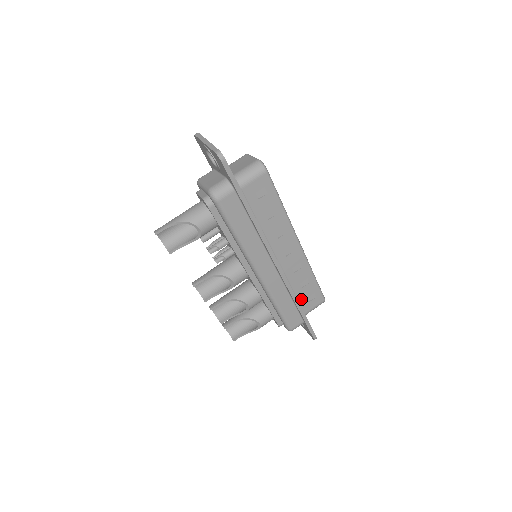
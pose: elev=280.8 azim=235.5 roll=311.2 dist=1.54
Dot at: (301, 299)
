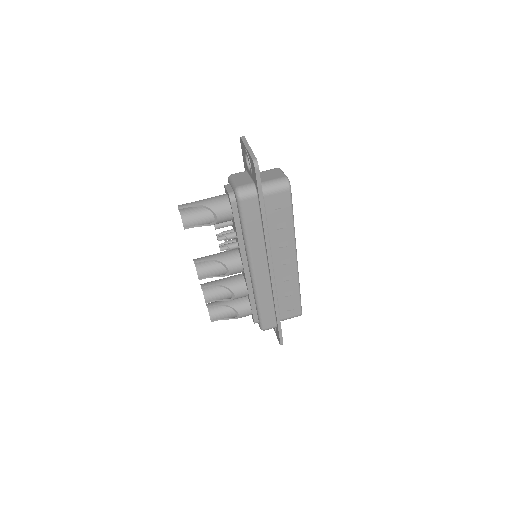
Dot at: (281, 306)
